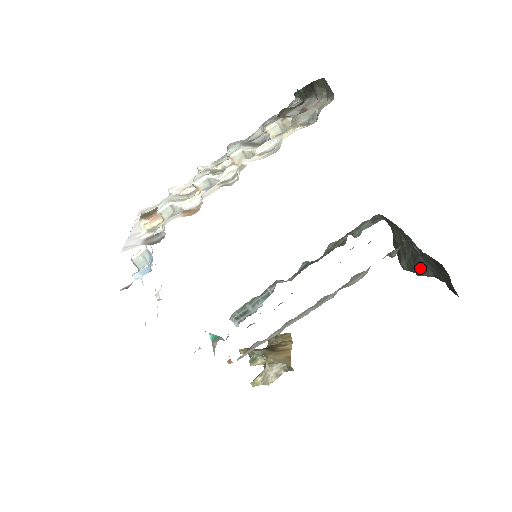
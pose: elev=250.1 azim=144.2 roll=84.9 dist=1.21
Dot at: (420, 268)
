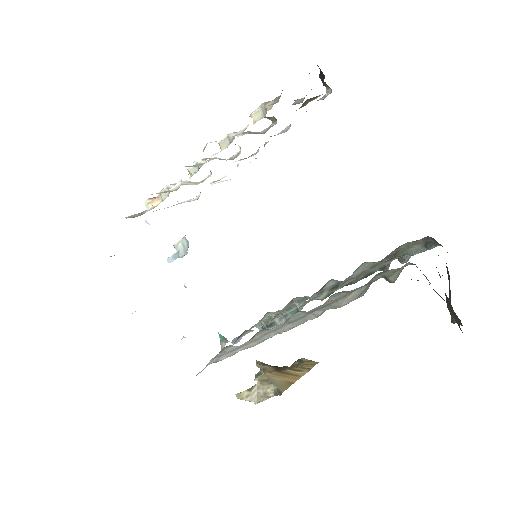
Dot at: (450, 311)
